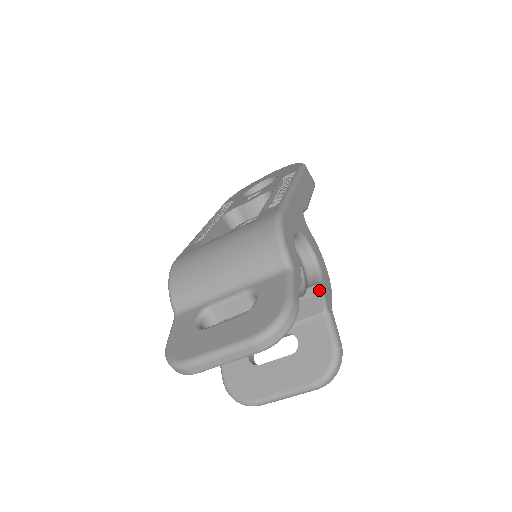
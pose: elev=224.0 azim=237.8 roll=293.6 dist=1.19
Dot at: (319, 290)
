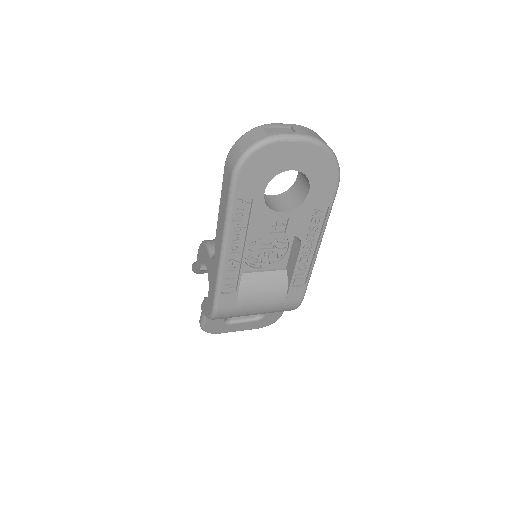
Dot at: occluded
